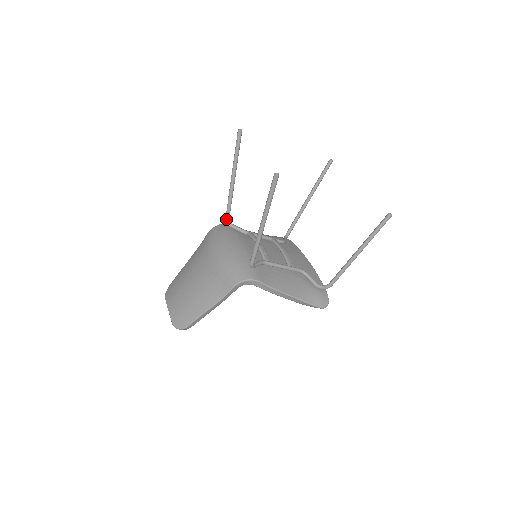
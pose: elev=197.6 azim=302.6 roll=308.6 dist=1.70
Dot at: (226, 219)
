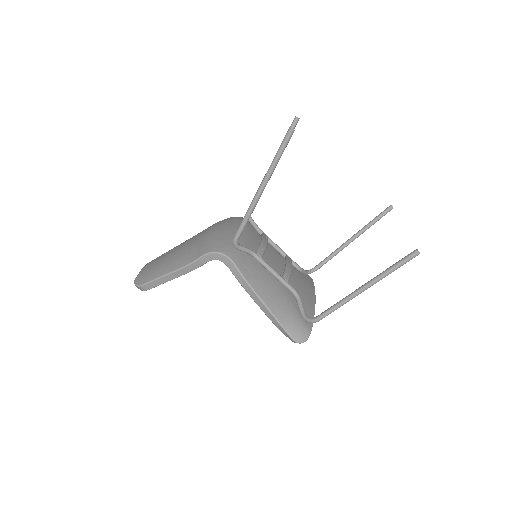
Dot at: occluded
